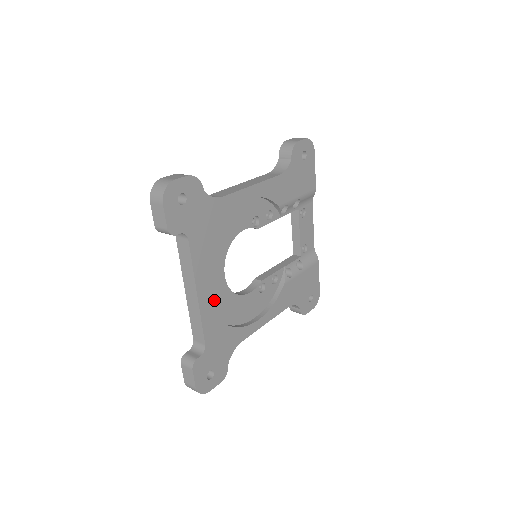
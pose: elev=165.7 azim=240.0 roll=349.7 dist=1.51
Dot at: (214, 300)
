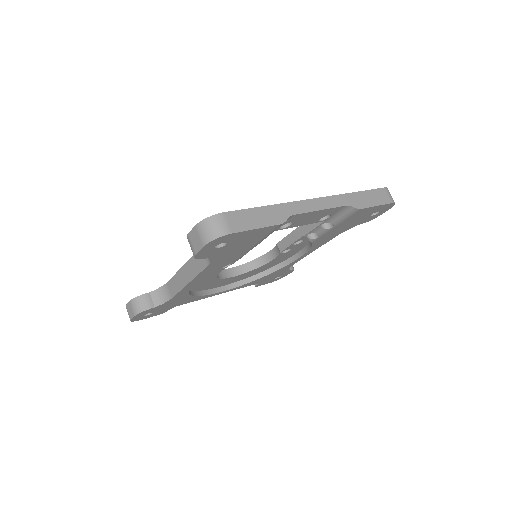
Dot at: (240, 278)
